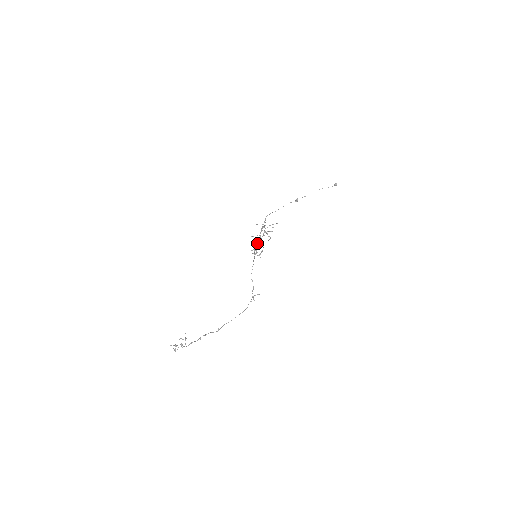
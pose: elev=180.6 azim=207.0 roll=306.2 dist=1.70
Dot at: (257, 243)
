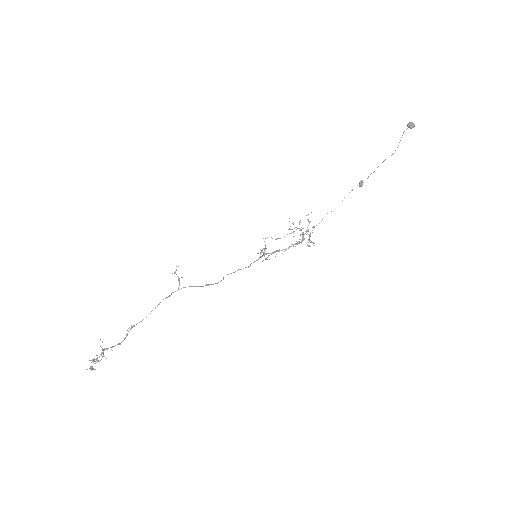
Dot at: (281, 250)
